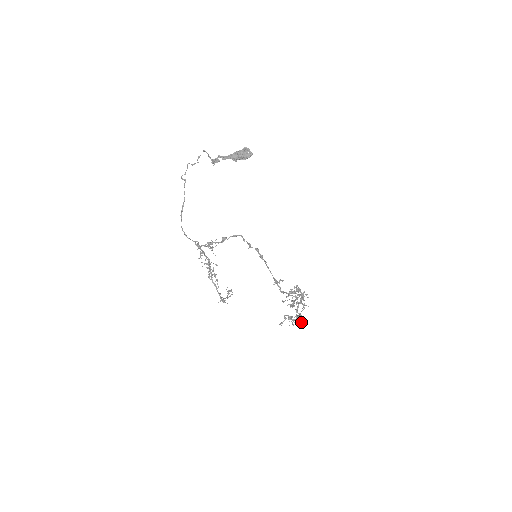
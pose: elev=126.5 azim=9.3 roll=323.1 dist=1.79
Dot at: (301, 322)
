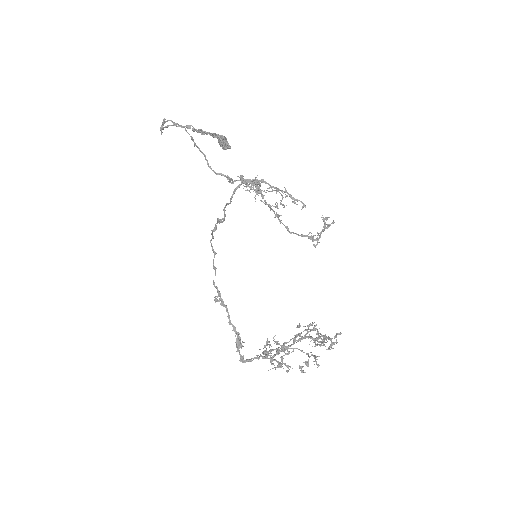
Dot at: (336, 342)
